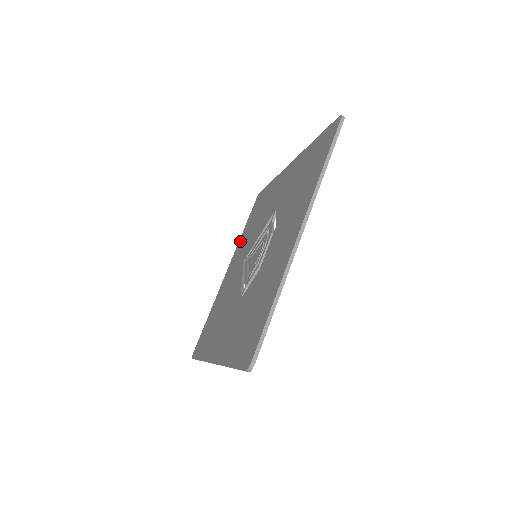
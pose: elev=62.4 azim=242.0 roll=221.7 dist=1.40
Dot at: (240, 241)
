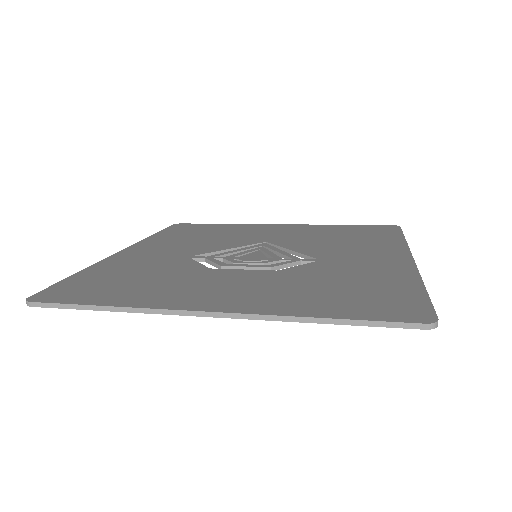
Dot at: (320, 226)
